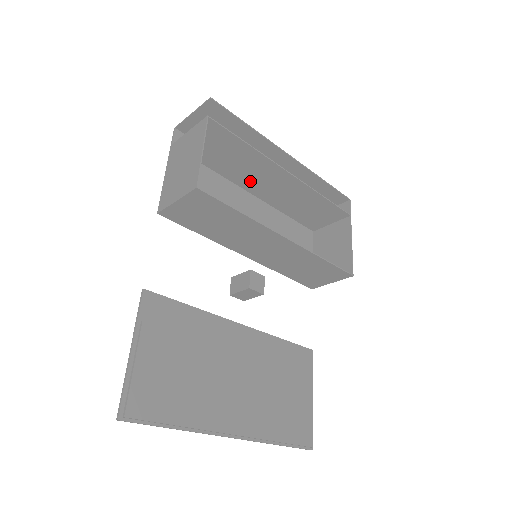
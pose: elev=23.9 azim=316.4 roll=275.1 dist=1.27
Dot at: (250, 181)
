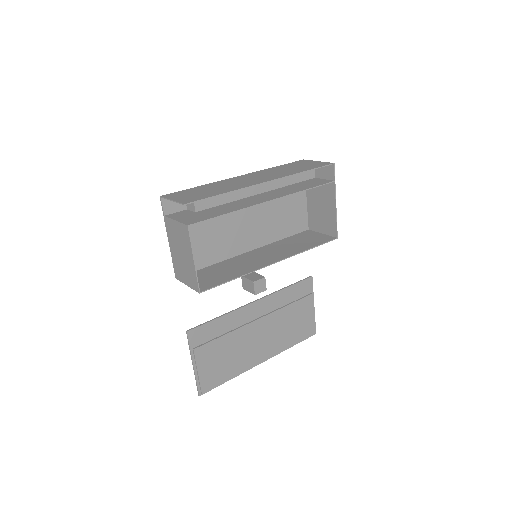
Dot at: (237, 200)
